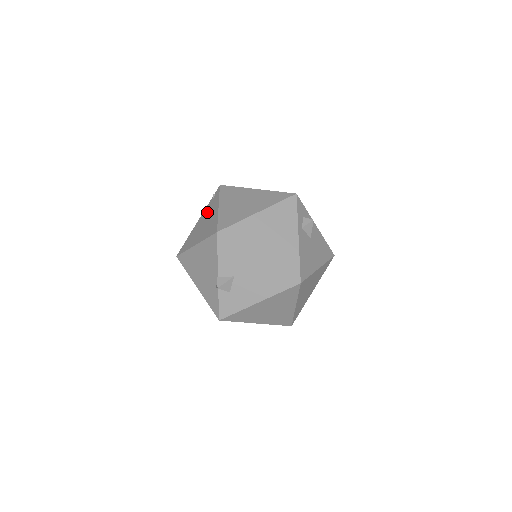
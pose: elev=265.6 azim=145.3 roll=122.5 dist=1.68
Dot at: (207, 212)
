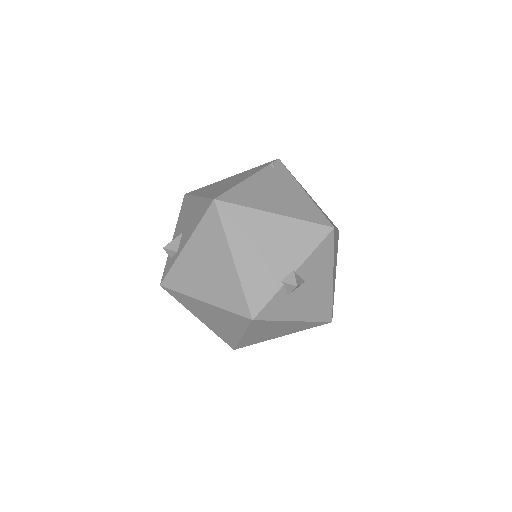
Dot at: (273, 180)
